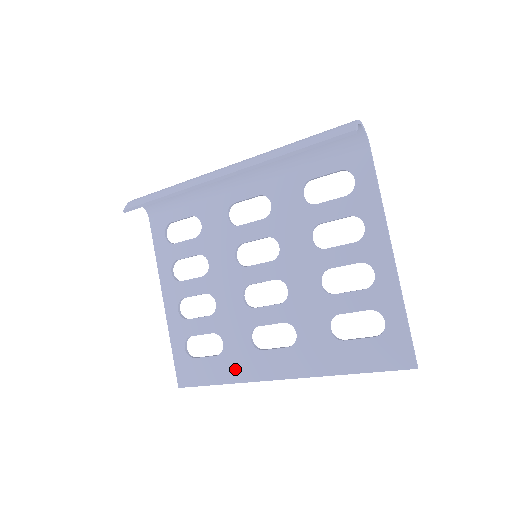
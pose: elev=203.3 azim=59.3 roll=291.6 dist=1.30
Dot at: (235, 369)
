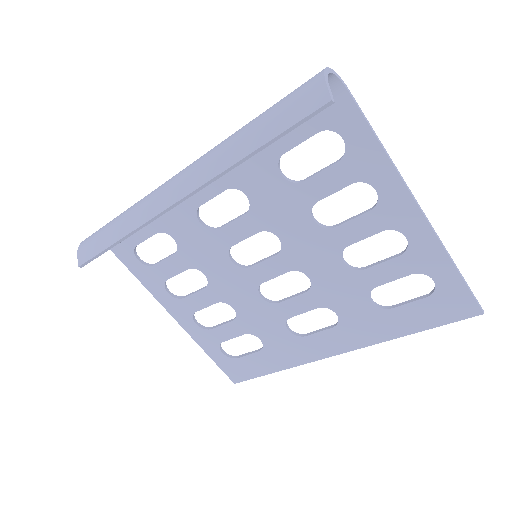
Dot at: (284, 357)
